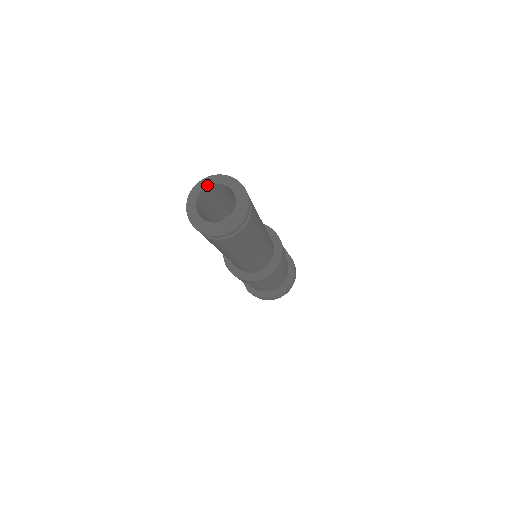
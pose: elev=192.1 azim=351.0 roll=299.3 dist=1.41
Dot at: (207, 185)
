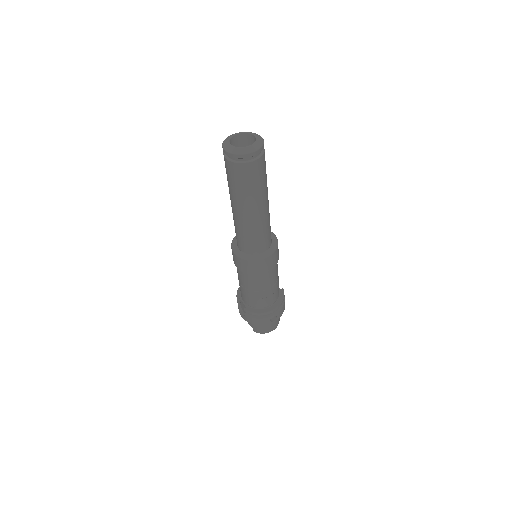
Dot at: (237, 134)
